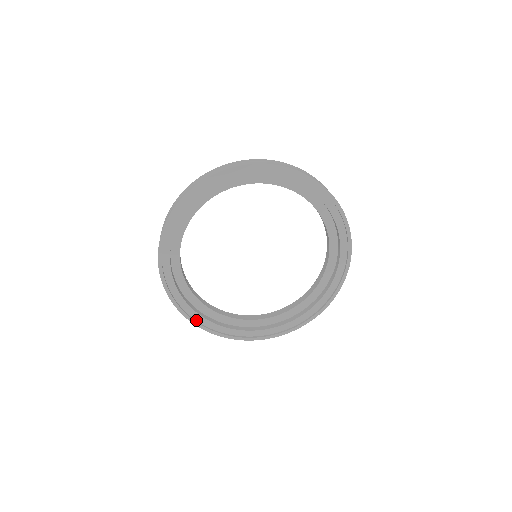
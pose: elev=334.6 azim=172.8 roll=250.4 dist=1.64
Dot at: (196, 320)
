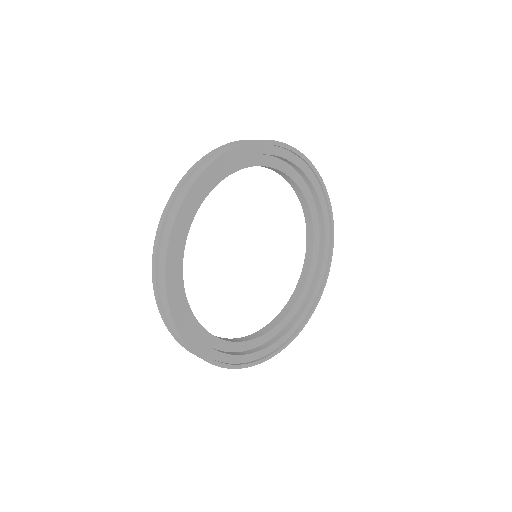
Dot at: (168, 274)
